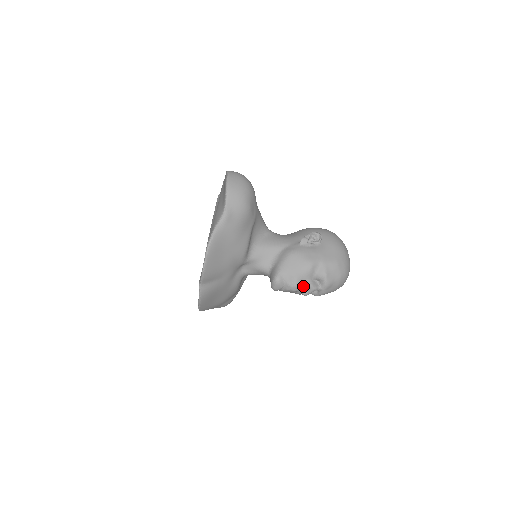
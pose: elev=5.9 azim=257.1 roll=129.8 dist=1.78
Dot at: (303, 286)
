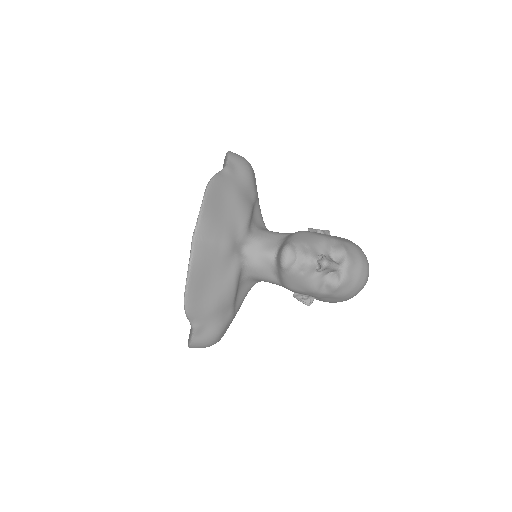
Dot at: (320, 258)
